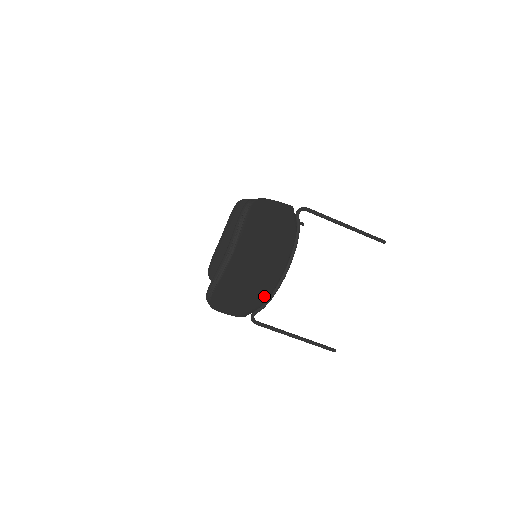
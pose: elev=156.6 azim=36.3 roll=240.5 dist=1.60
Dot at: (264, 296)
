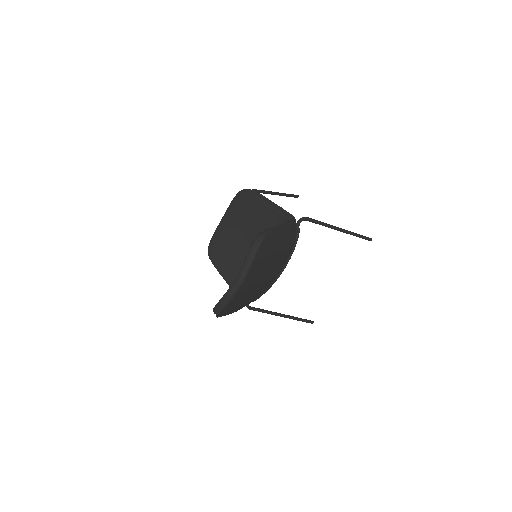
Dot at: (260, 294)
